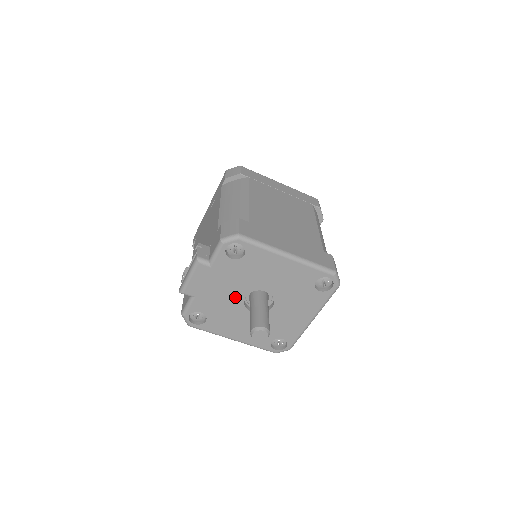
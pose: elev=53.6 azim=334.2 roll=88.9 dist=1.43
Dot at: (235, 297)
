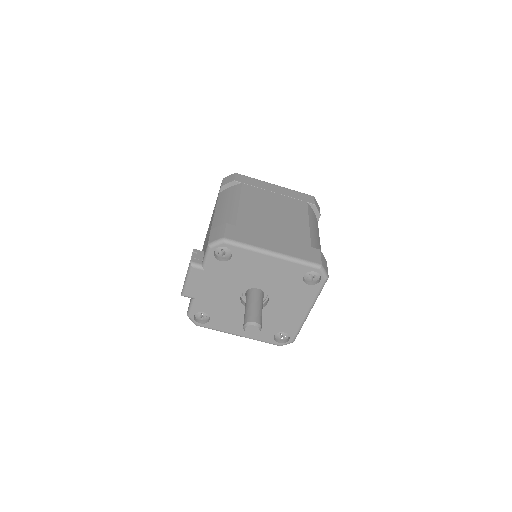
Dot at: (231, 296)
